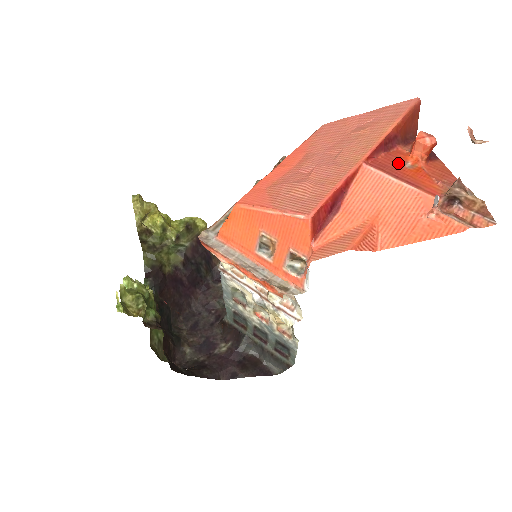
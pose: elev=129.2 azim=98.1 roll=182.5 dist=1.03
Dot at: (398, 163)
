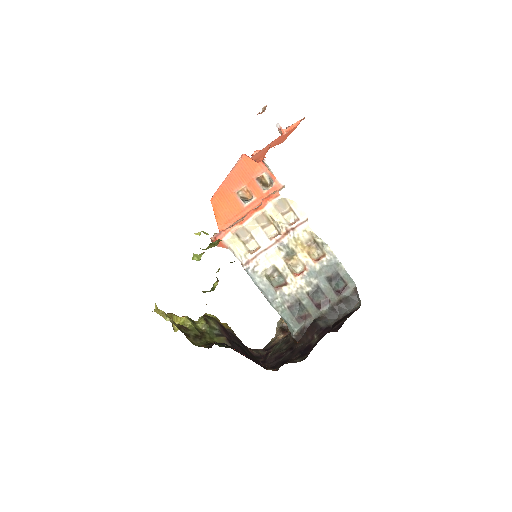
Dot at: occluded
